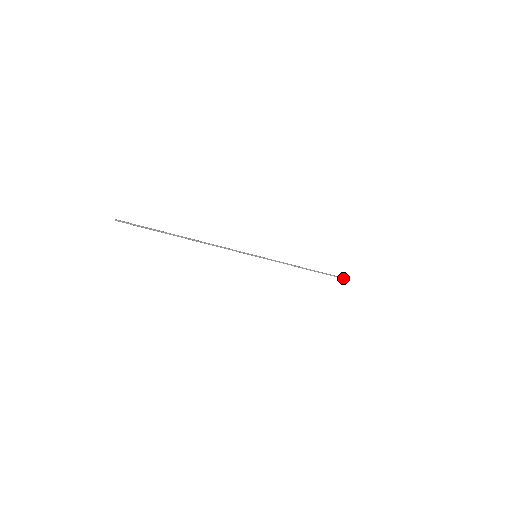
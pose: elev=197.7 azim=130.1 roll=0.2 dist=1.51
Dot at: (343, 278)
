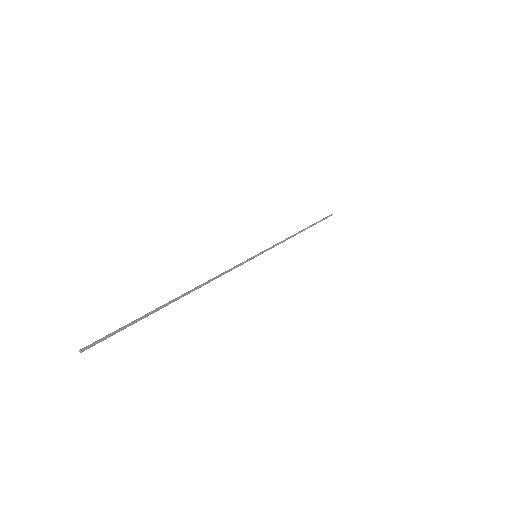
Dot at: occluded
